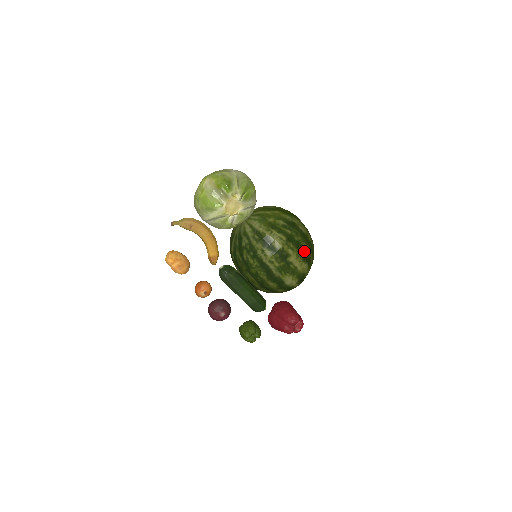
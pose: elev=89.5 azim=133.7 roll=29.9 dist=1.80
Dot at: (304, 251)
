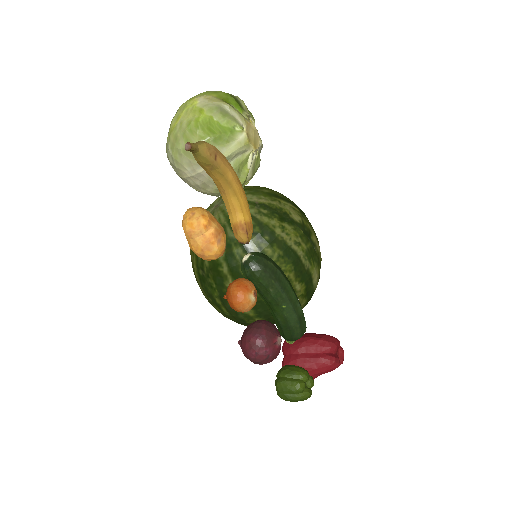
Dot at: occluded
